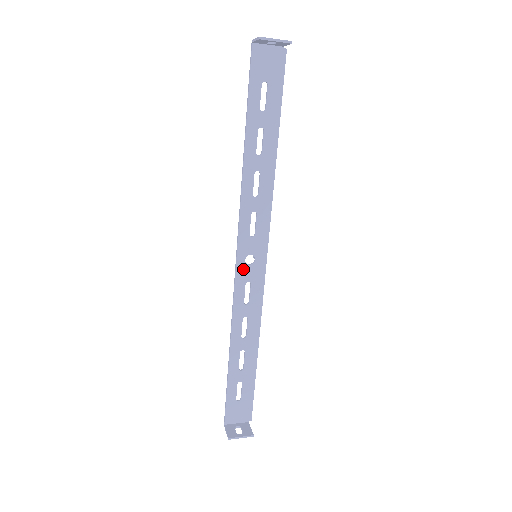
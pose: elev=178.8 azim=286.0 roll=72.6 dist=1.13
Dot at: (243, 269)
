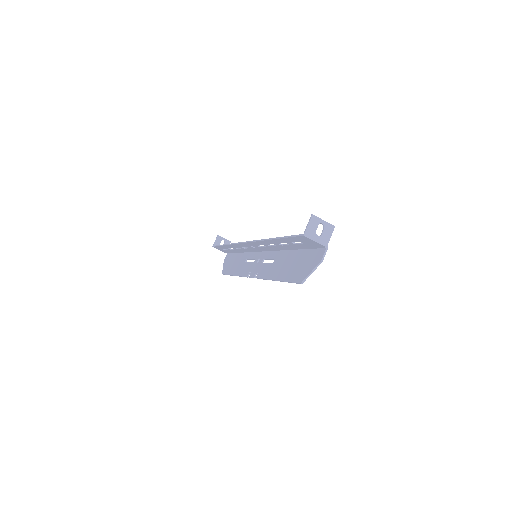
Dot at: (252, 244)
